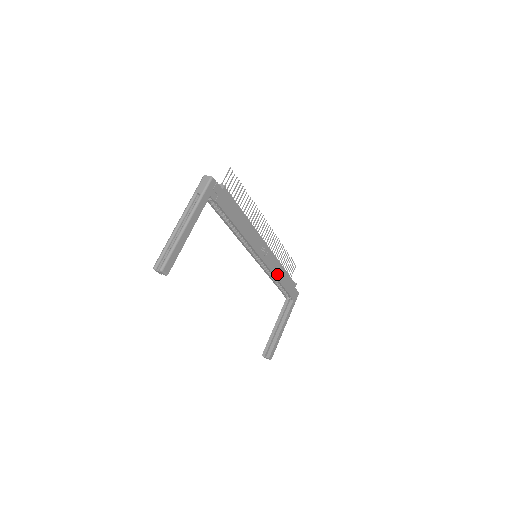
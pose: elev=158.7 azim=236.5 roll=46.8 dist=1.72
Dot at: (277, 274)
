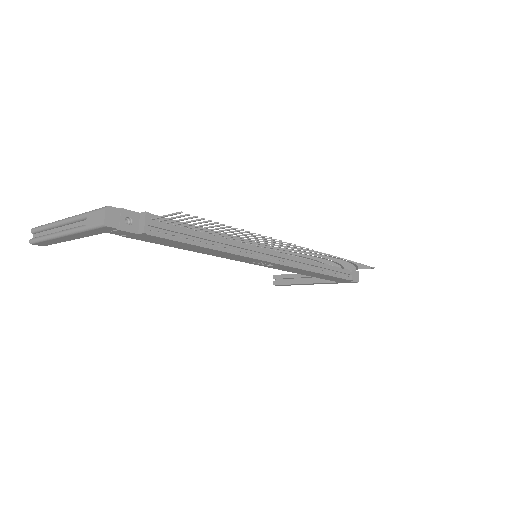
Dot at: (300, 272)
